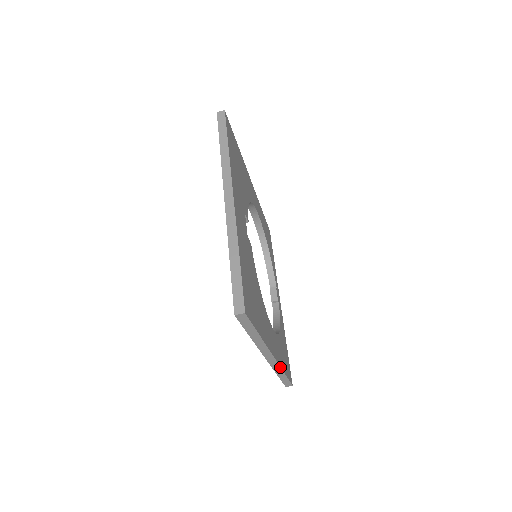
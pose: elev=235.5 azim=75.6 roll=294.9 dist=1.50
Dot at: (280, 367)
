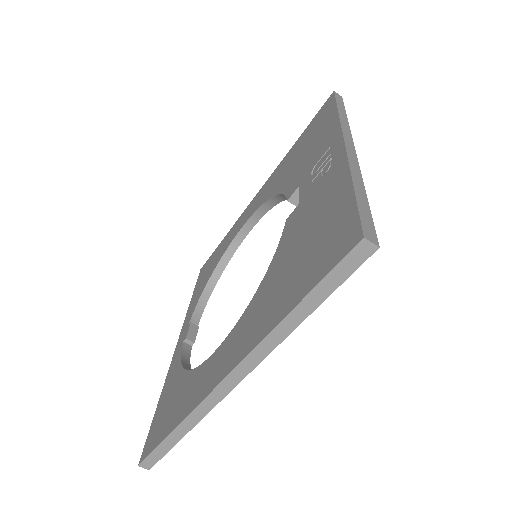
Dot at: (205, 414)
